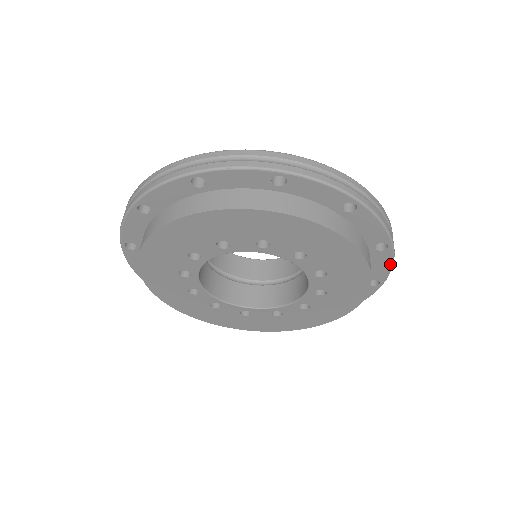
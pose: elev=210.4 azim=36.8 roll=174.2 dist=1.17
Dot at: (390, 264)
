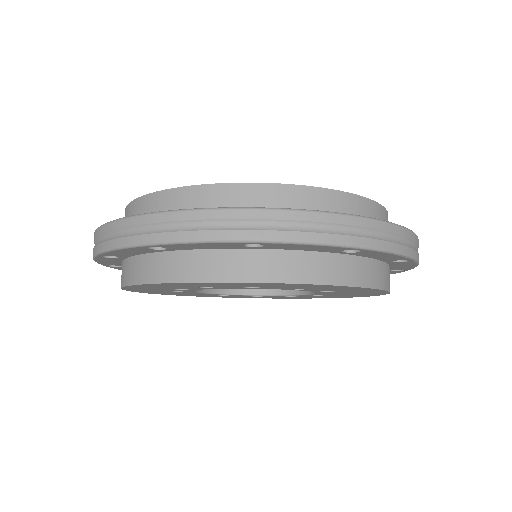
Dot at: occluded
